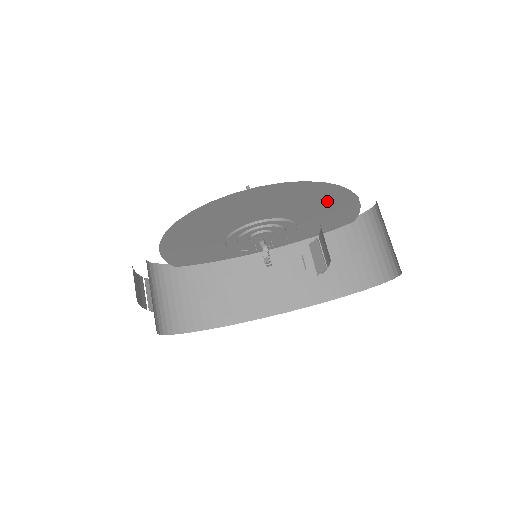
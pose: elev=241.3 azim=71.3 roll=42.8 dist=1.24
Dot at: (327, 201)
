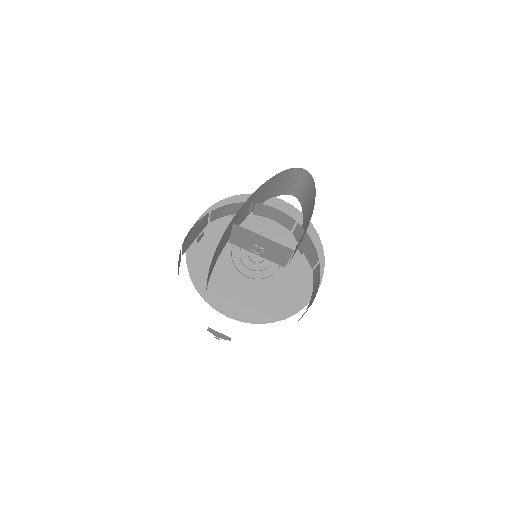
Dot at: occluded
